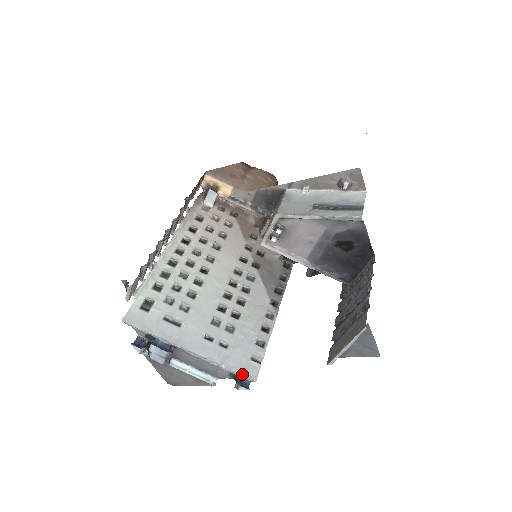
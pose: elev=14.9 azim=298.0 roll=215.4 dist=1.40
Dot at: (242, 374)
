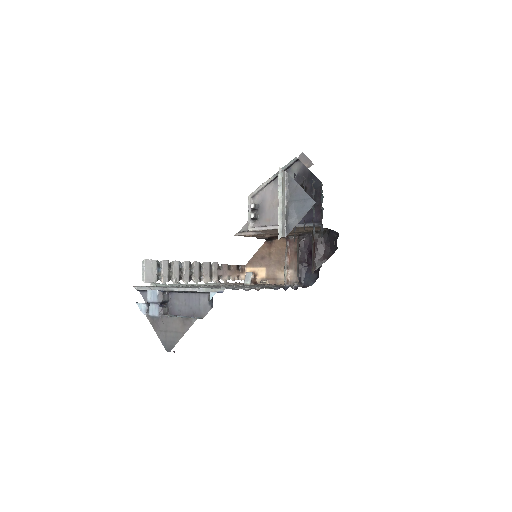
Dot at: (215, 288)
